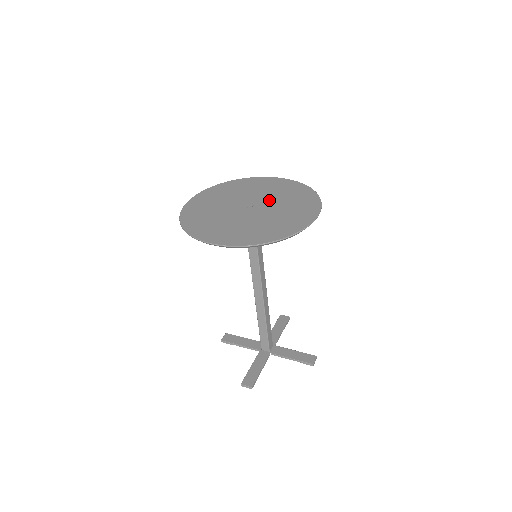
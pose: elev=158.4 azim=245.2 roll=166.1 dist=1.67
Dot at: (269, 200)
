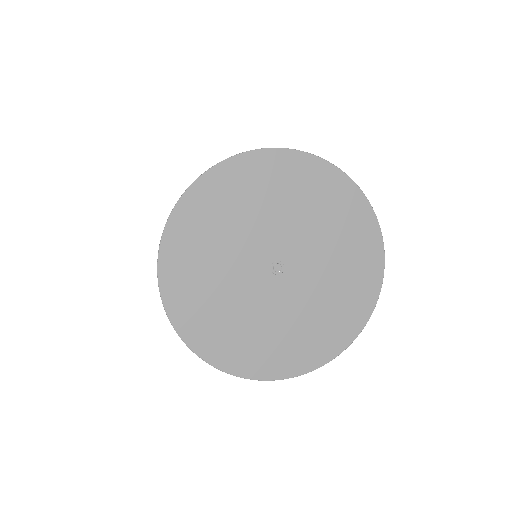
Dot at: (291, 234)
